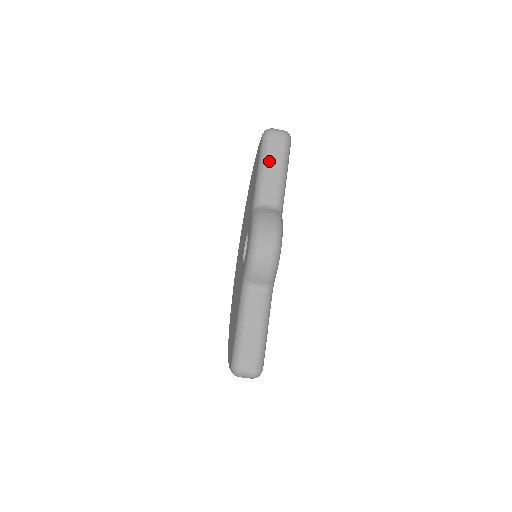
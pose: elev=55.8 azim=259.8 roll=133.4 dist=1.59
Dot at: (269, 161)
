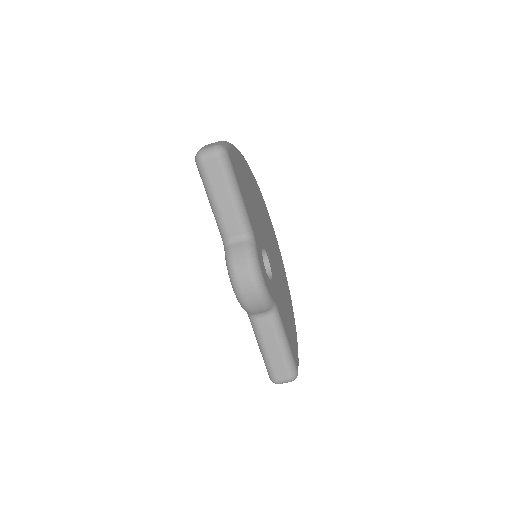
Dot at: (214, 192)
